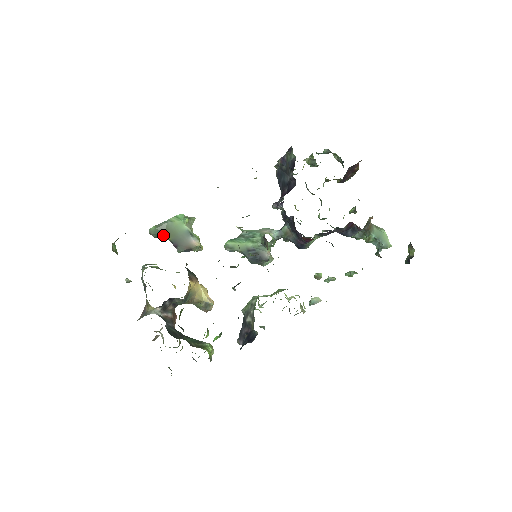
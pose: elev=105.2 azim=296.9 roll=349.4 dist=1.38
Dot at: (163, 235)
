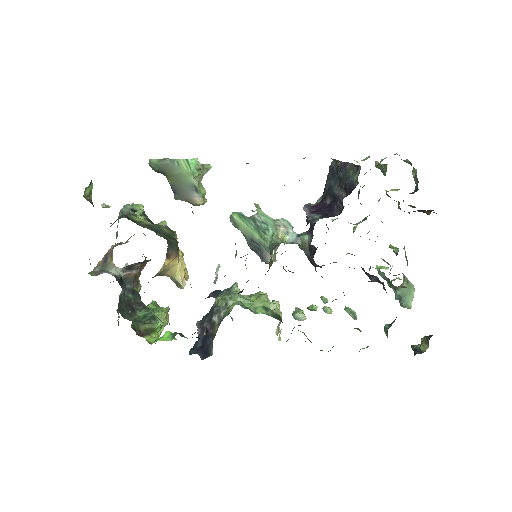
Dot at: (164, 174)
